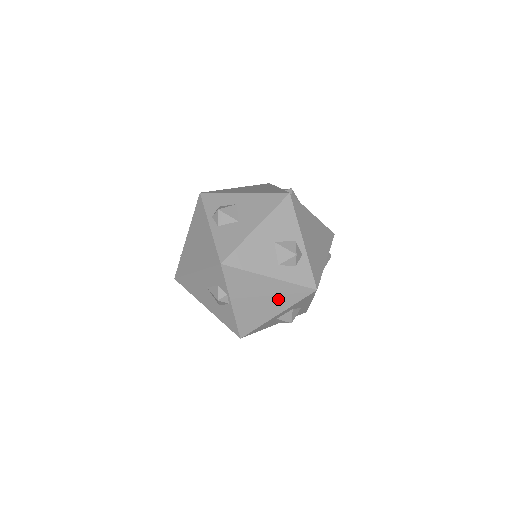
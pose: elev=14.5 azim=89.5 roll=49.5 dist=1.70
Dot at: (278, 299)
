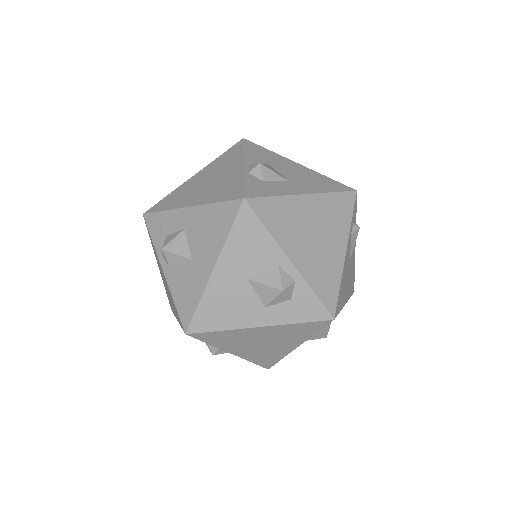
Dot at: (287, 338)
